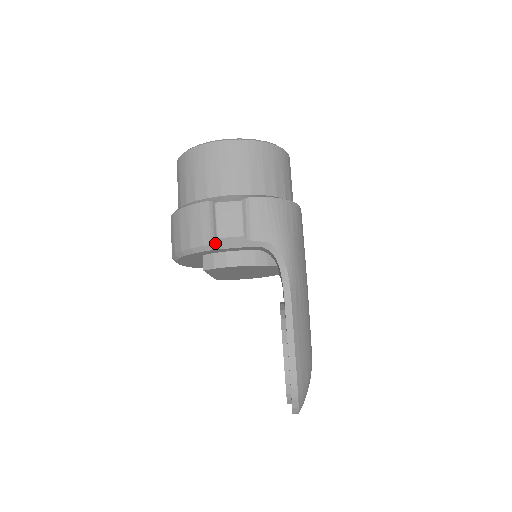
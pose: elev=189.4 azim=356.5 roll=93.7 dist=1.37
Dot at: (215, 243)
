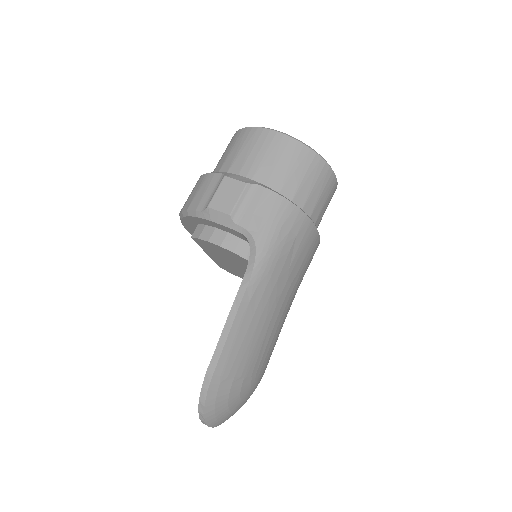
Dot at: (205, 211)
